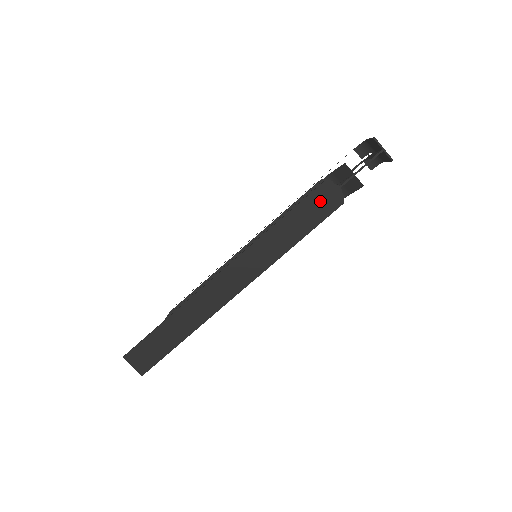
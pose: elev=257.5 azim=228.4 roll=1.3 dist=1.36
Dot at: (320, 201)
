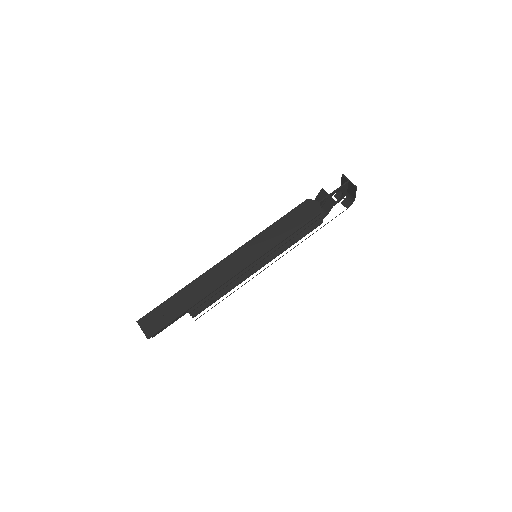
Dot at: (304, 211)
